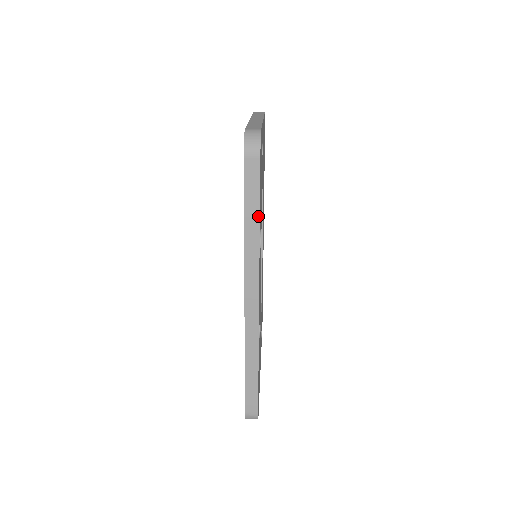
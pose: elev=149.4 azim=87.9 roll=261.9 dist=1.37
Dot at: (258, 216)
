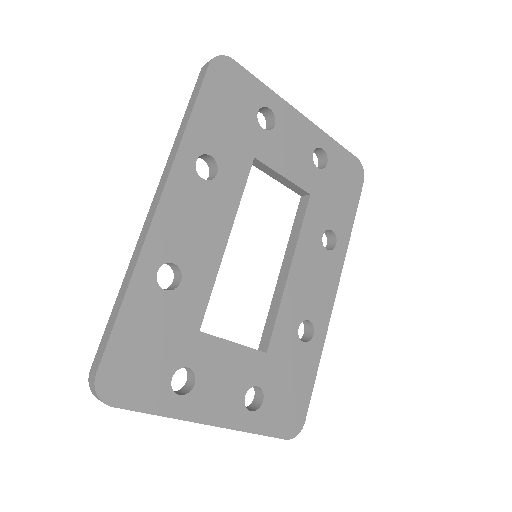
Dot at: (190, 115)
